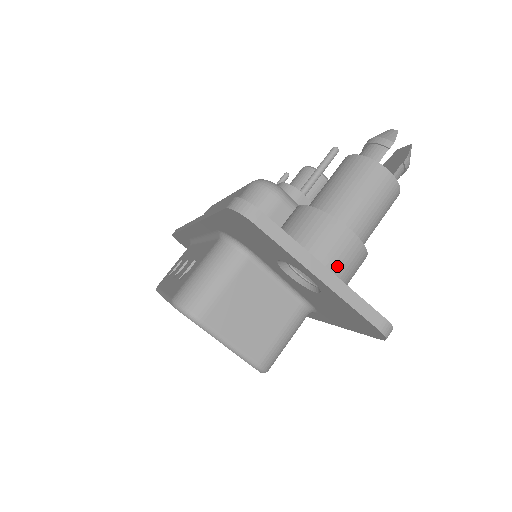
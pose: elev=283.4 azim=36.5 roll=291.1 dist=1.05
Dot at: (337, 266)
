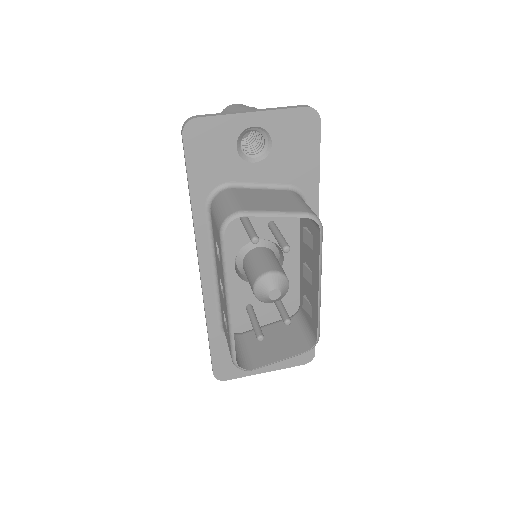
Dot at: occluded
